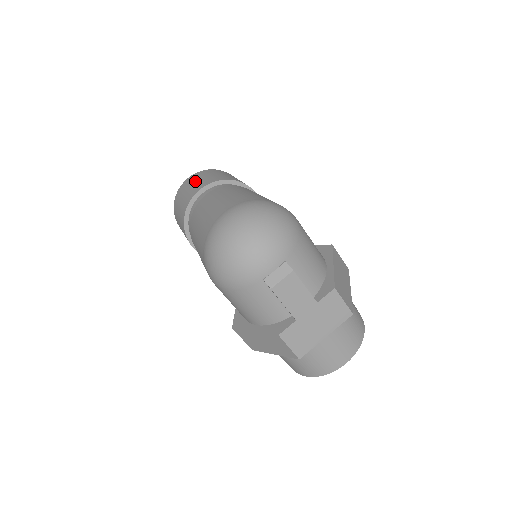
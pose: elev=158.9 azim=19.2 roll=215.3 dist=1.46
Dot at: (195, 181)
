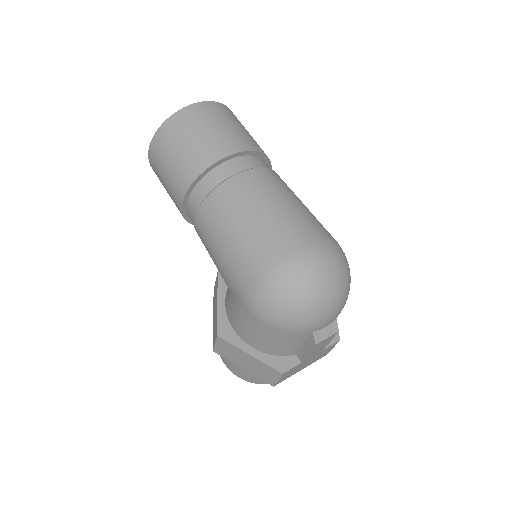
Dot at: (217, 124)
